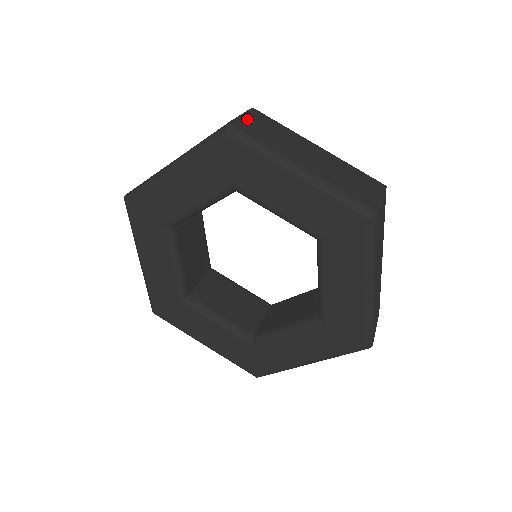
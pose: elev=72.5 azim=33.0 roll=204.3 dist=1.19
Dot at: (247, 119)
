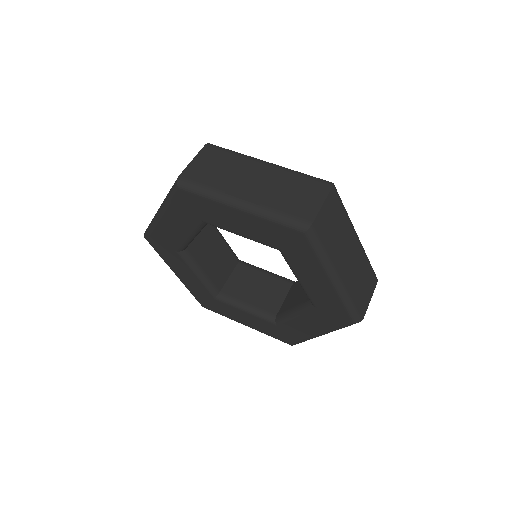
Dot at: (325, 211)
